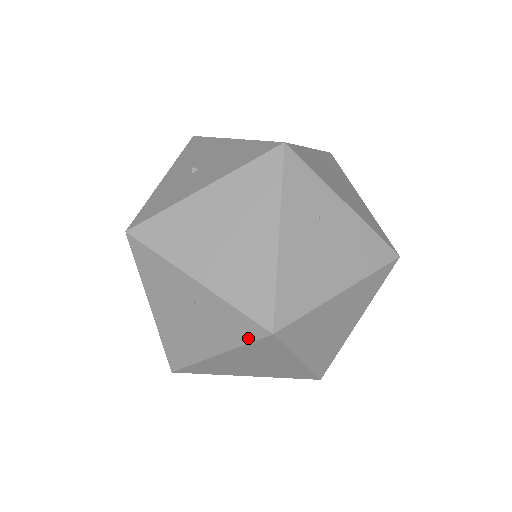
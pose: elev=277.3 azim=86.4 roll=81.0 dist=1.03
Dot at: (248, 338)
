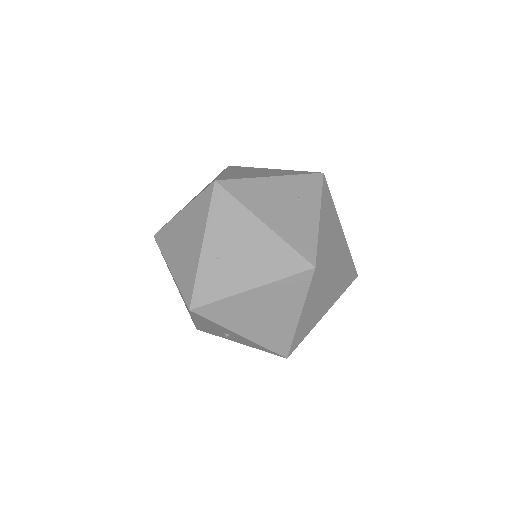
Dot at: (204, 190)
